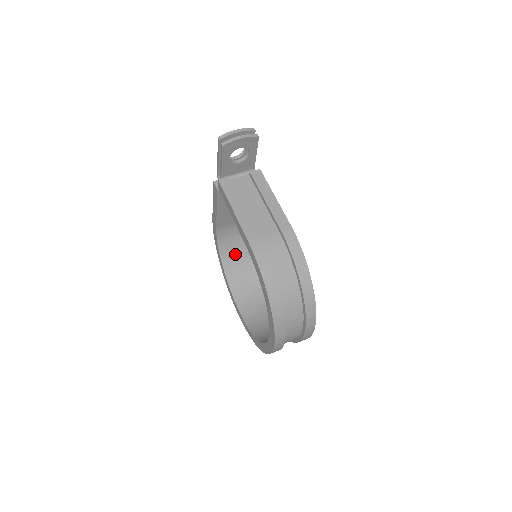
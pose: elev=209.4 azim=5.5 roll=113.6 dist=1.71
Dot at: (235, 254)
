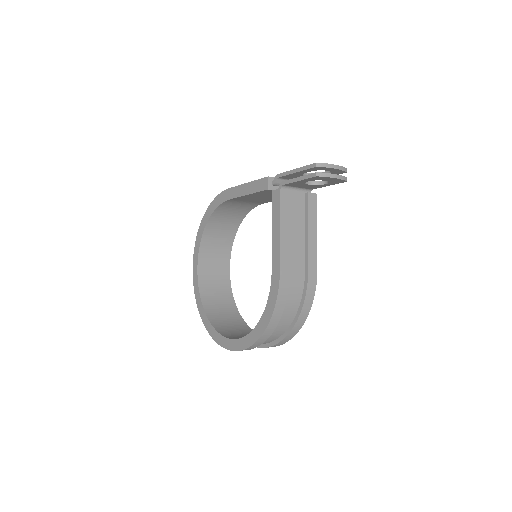
Dot at: (222, 221)
